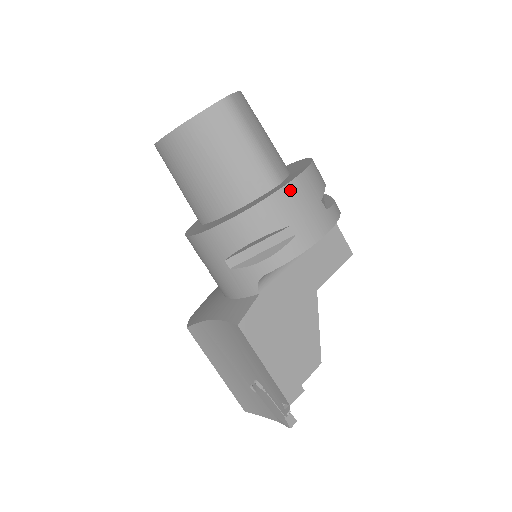
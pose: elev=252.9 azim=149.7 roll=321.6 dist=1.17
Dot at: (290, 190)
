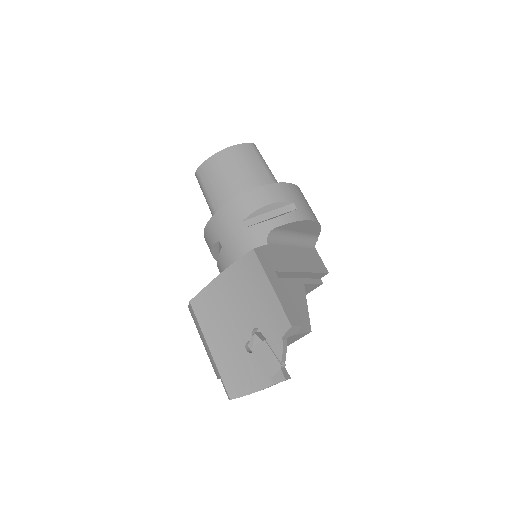
Dot at: (292, 187)
